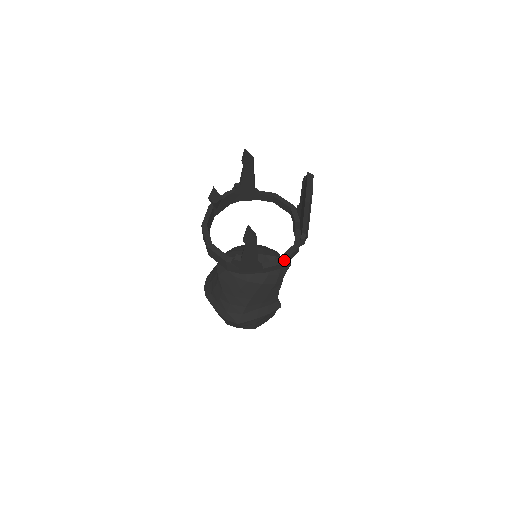
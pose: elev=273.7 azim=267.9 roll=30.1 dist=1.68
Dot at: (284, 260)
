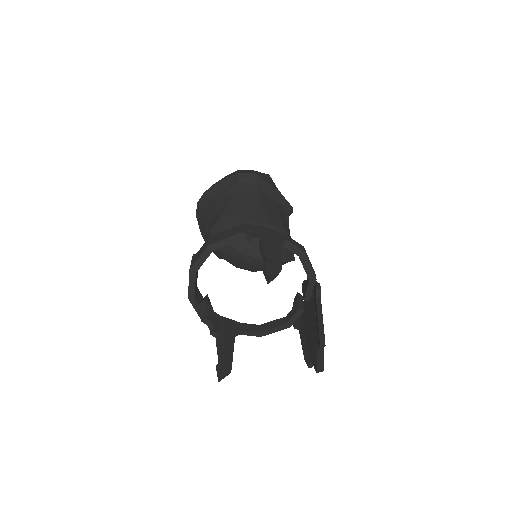
Dot at: occluded
